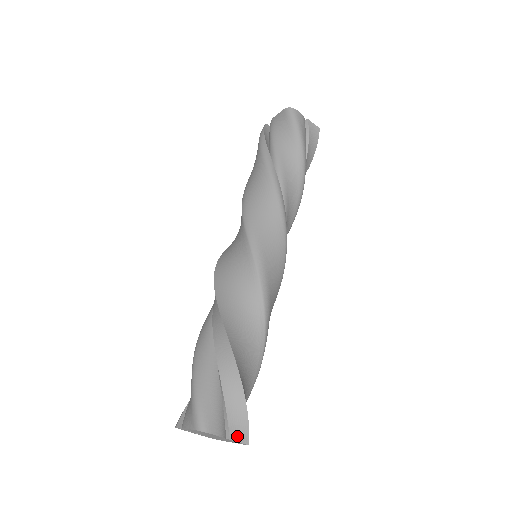
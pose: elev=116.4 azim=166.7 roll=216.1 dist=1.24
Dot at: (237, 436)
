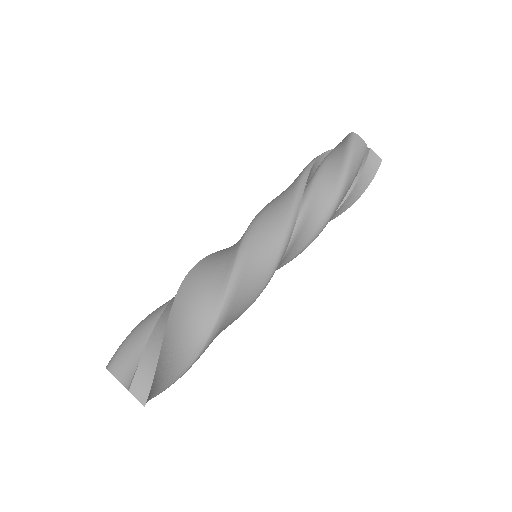
Dot at: (137, 392)
